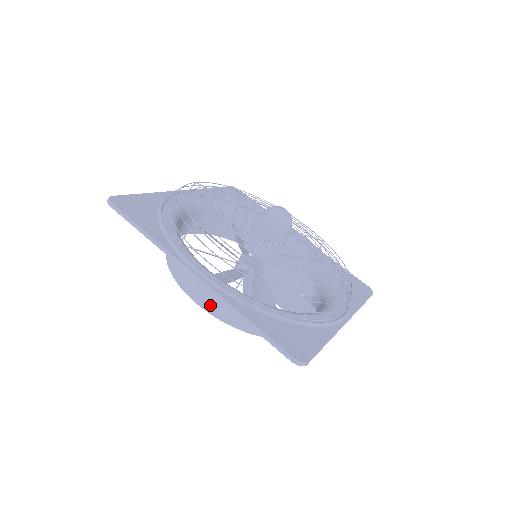
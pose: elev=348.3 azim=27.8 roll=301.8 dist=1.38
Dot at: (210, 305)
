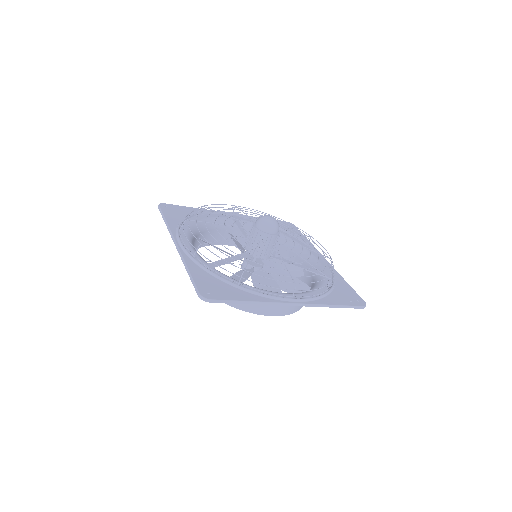
Dot at: occluded
